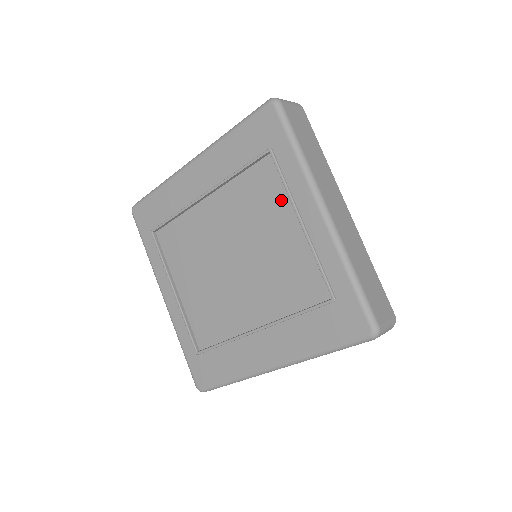
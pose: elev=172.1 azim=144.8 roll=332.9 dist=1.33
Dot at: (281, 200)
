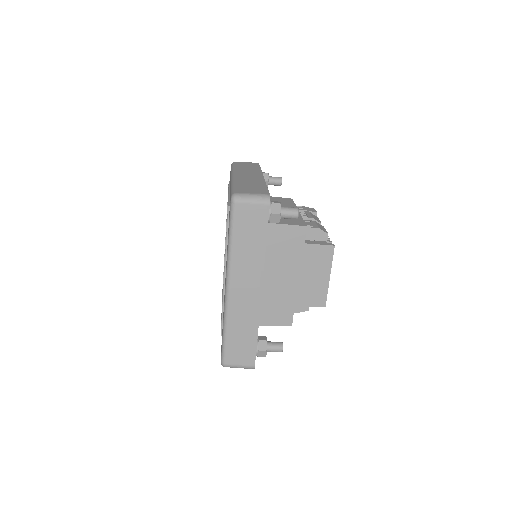
Dot at: occluded
